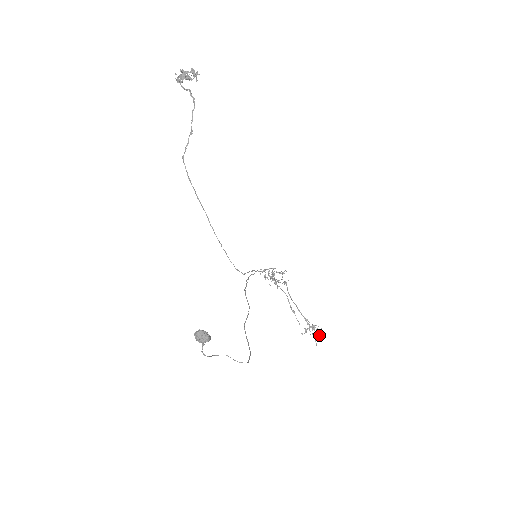
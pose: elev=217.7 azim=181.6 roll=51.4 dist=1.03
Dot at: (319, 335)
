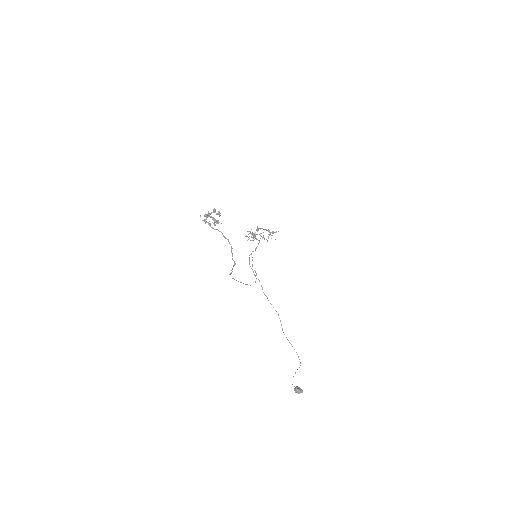
Dot at: occluded
